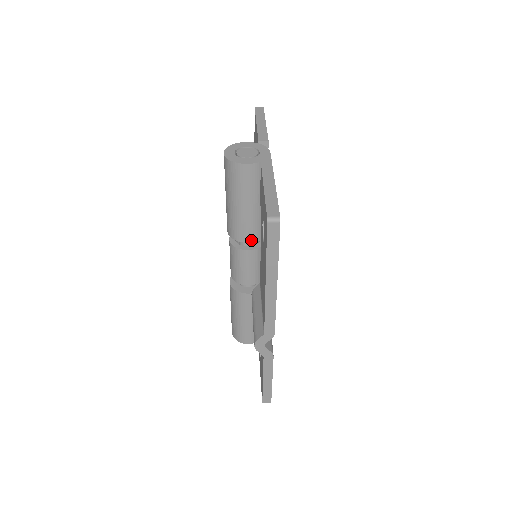
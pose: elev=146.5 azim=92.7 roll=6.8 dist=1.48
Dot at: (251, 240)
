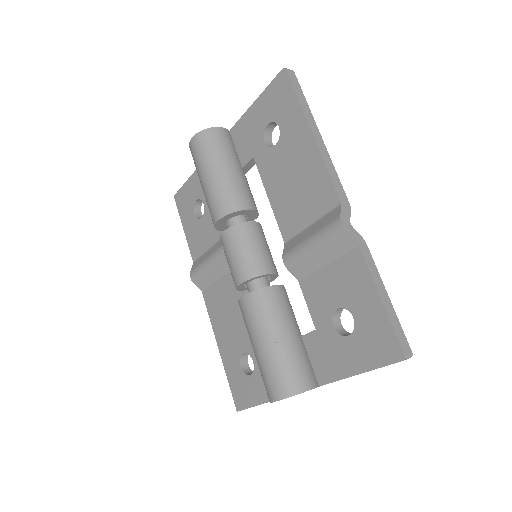
Dot at: (251, 207)
